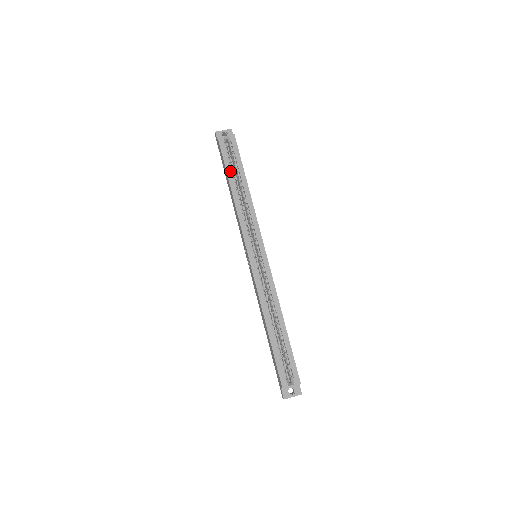
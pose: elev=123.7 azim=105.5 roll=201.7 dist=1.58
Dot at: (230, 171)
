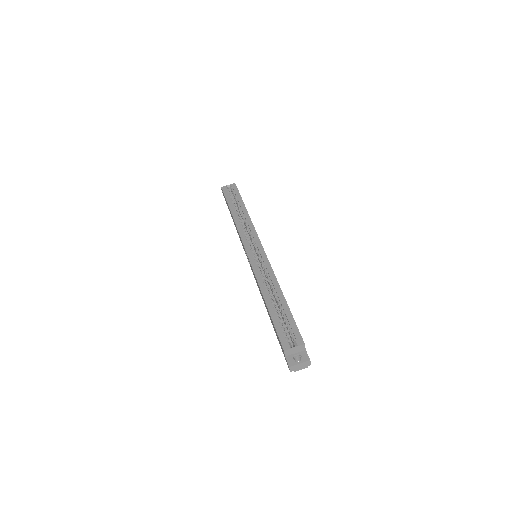
Dot at: (231, 203)
